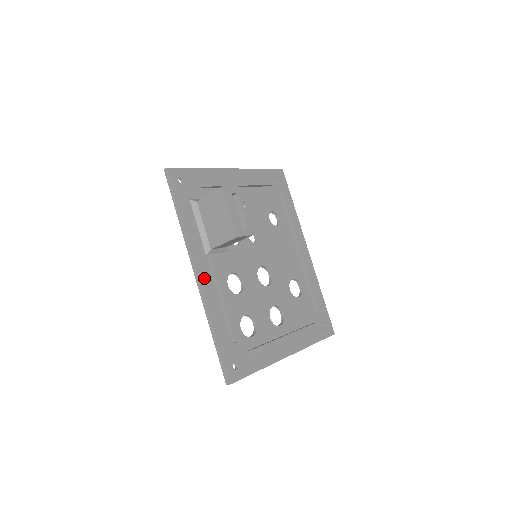
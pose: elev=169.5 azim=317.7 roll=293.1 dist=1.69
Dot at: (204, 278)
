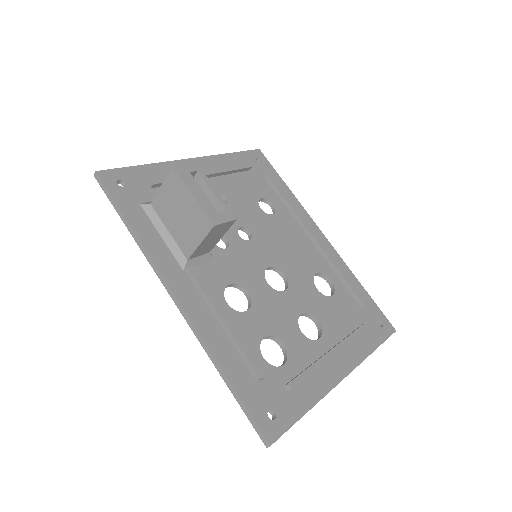
Dot at: (188, 301)
